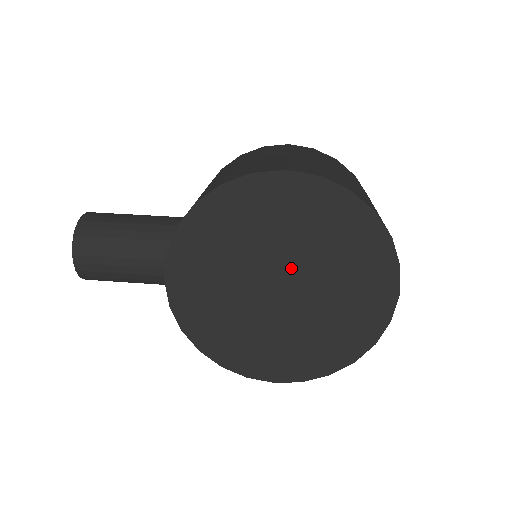
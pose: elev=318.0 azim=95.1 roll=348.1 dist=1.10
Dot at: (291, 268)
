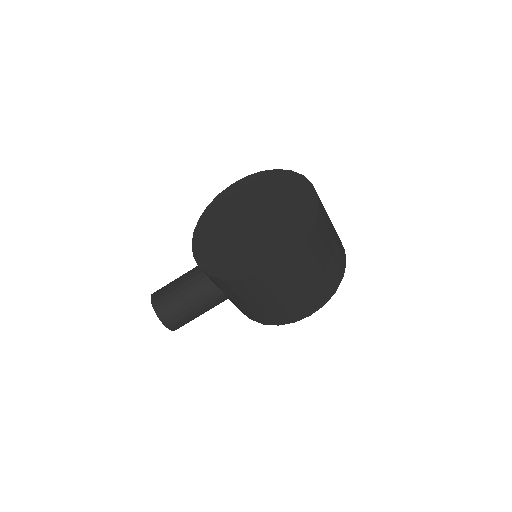
Dot at: occluded
